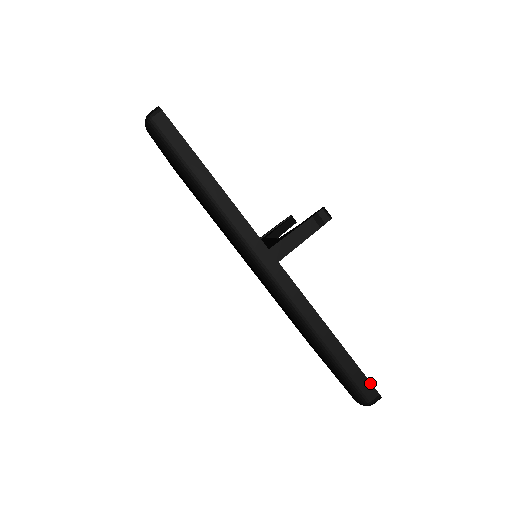
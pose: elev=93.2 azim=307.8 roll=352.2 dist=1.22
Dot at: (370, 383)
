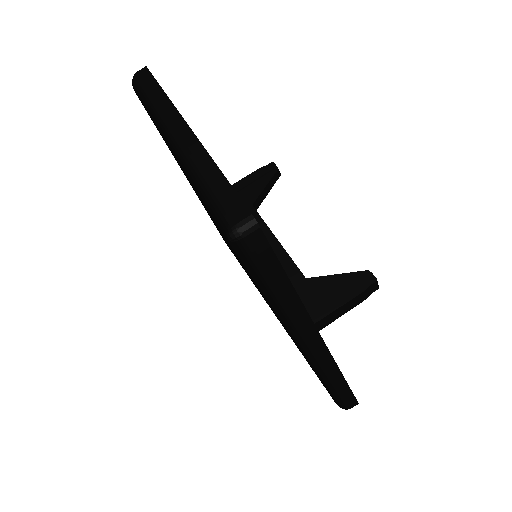
Dot at: (356, 400)
